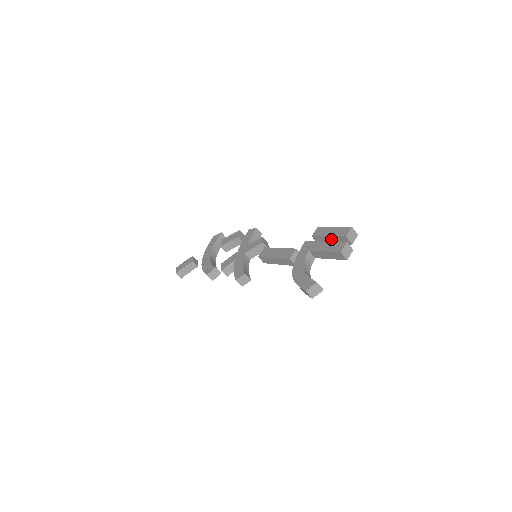
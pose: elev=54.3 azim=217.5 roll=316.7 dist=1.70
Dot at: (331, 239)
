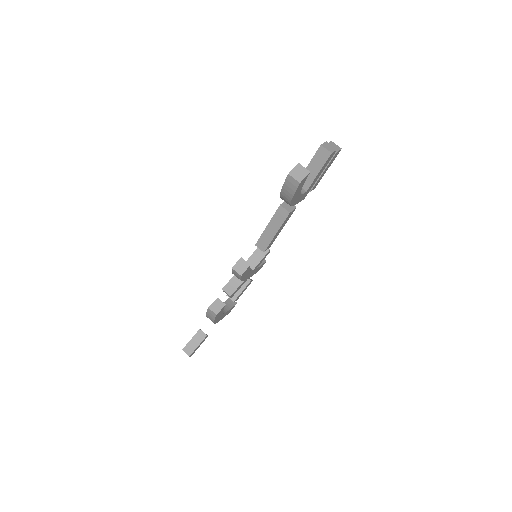
Dot at: occluded
